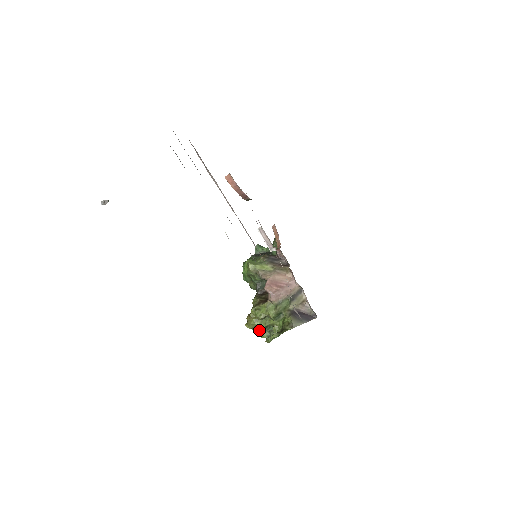
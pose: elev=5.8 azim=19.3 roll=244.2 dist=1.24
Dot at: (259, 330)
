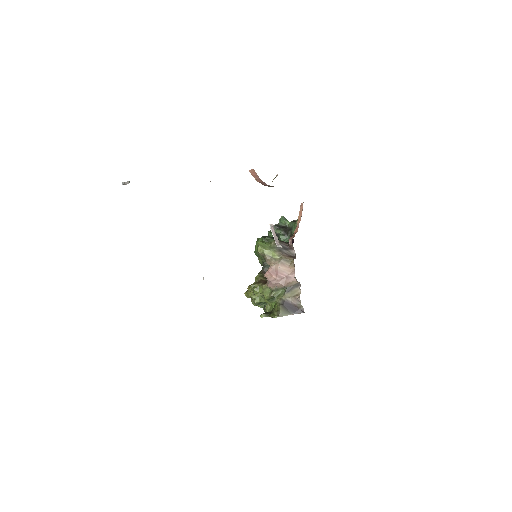
Dot at: (254, 303)
